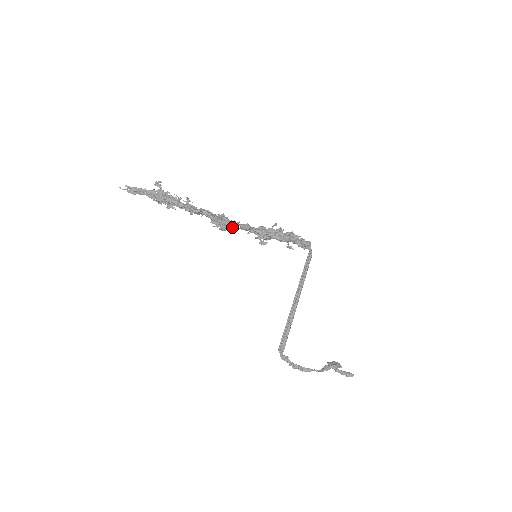
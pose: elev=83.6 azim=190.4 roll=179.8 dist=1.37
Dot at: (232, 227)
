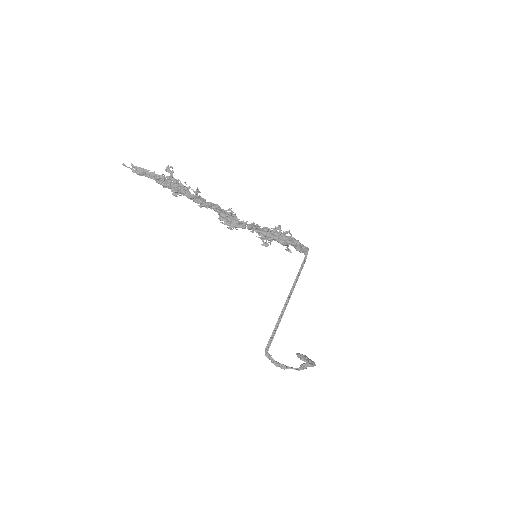
Dot at: (240, 227)
